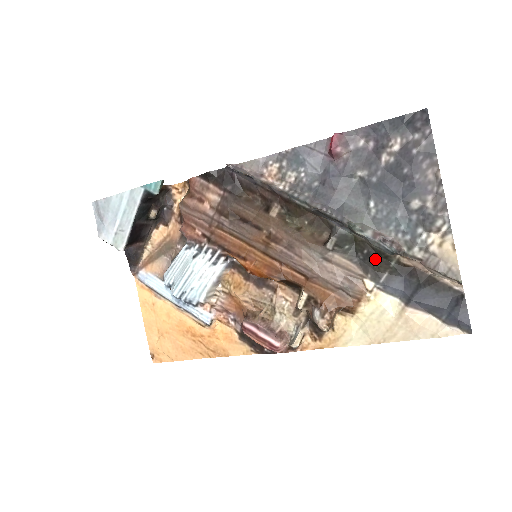
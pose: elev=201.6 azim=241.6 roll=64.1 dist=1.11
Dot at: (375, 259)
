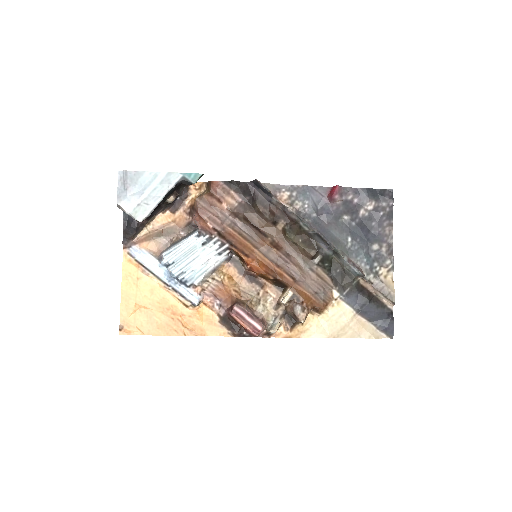
Dot at: (343, 277)
